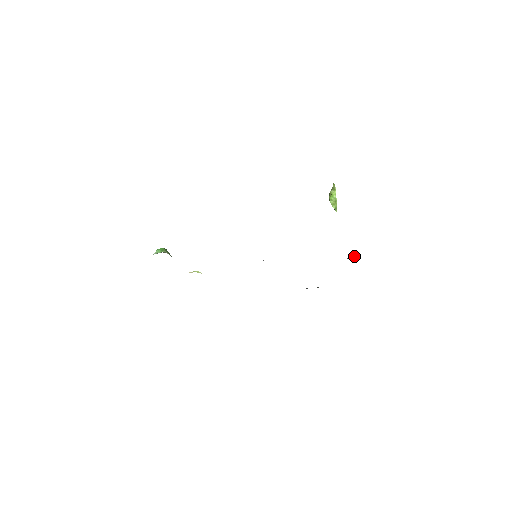
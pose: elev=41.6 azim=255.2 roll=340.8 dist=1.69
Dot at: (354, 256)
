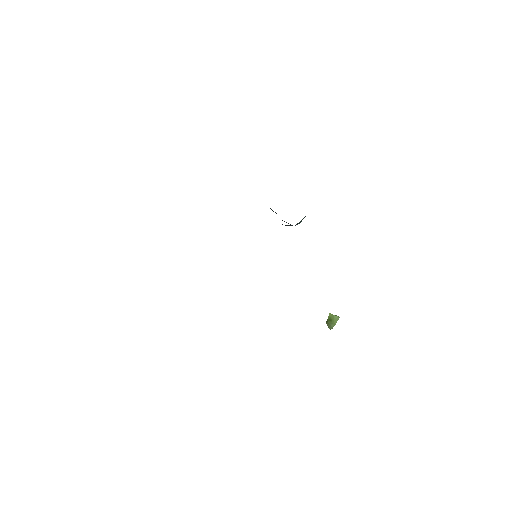
Dot at: occluded
